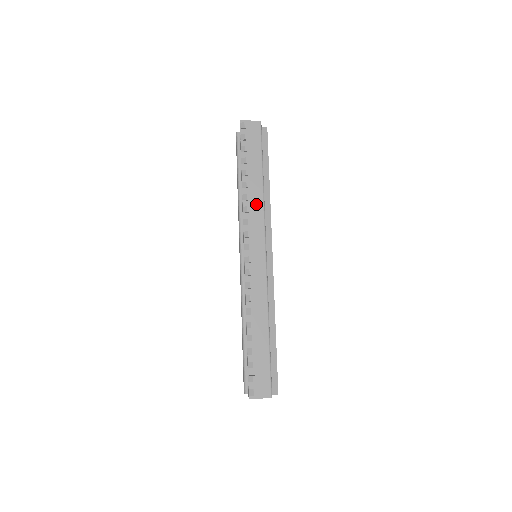
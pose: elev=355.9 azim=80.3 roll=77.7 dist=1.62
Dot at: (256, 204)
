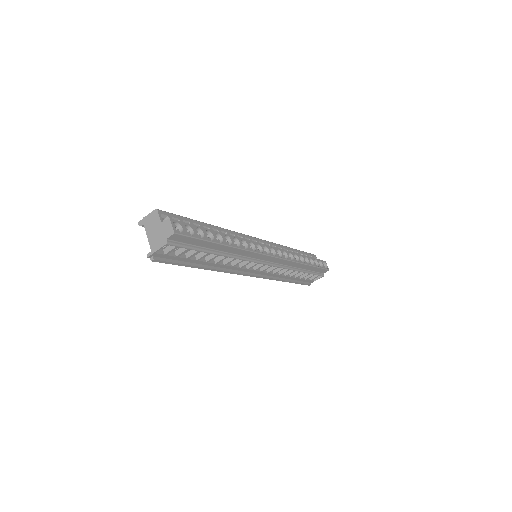
Dot at: occluded
